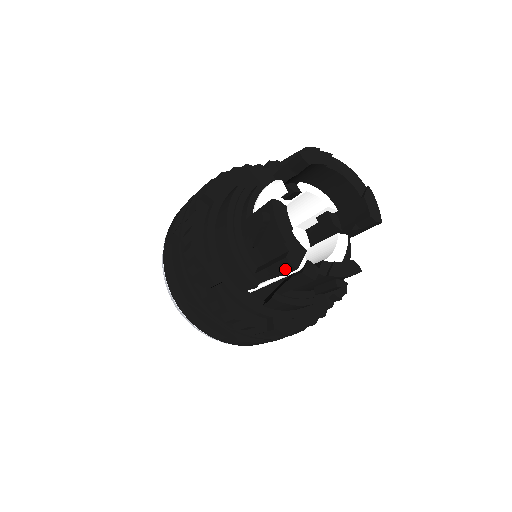
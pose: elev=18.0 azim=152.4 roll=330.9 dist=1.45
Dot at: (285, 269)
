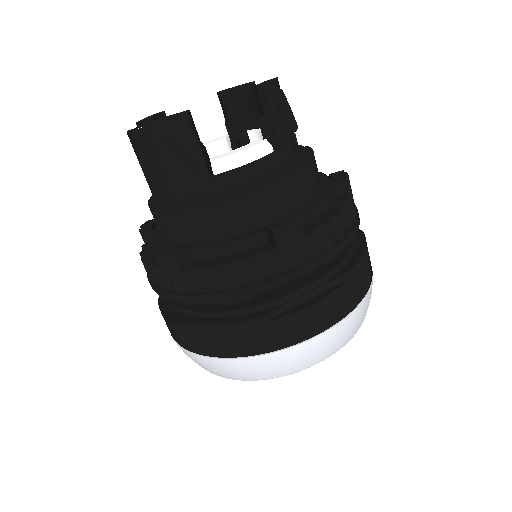
Dot at: (133, 148)
